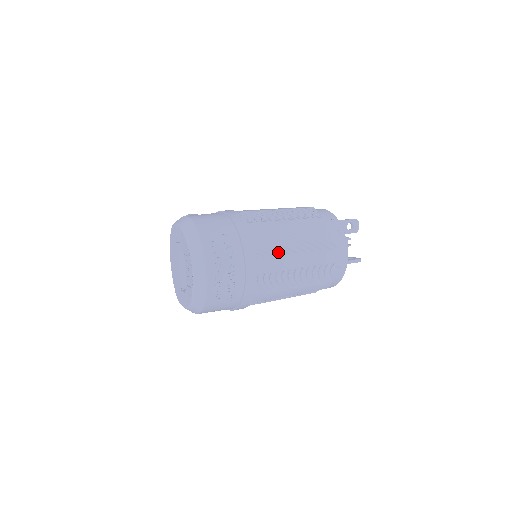
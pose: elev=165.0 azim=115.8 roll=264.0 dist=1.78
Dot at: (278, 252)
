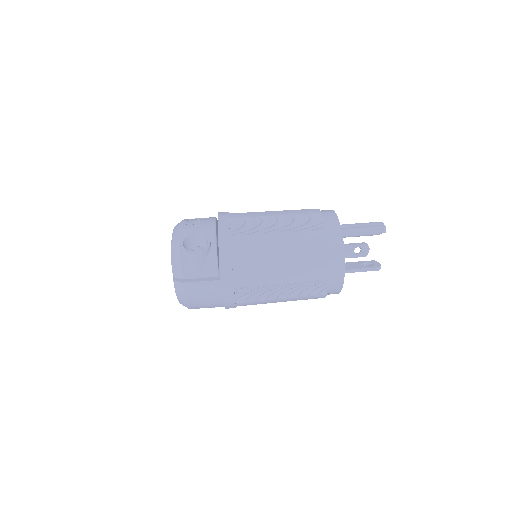
Dot at: occluded
